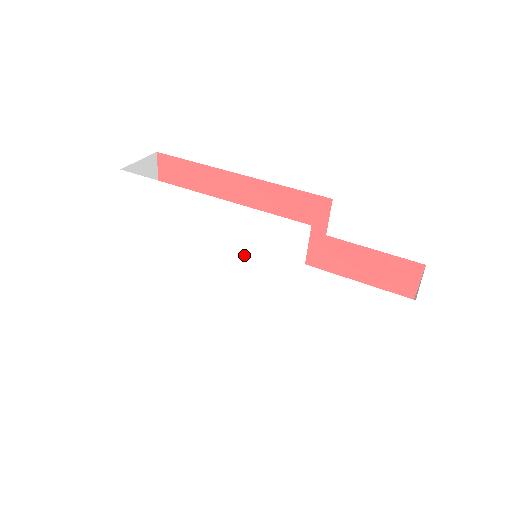
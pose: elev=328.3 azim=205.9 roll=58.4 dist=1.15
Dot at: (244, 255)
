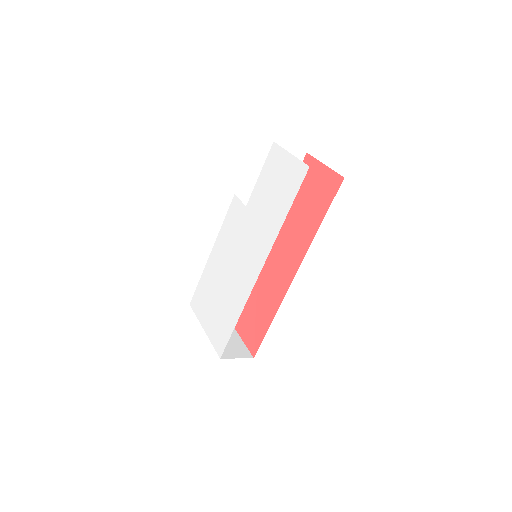
Dot at: (234, 247)
